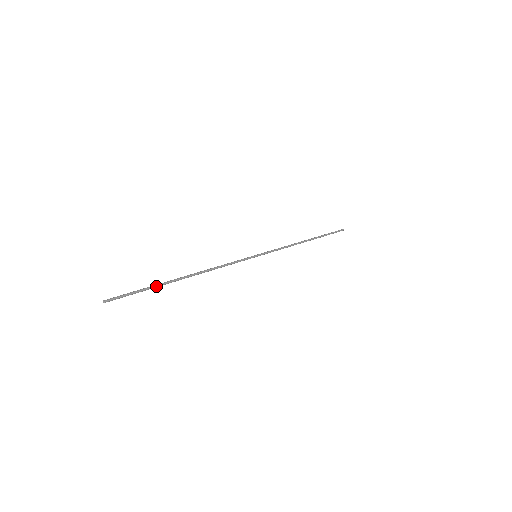
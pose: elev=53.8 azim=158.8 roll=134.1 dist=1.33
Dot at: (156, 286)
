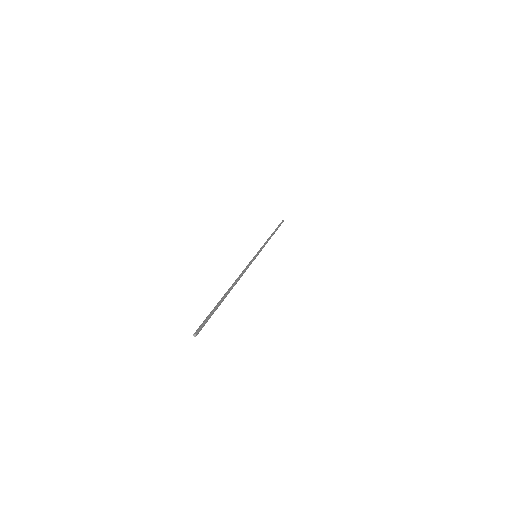
Dot at: (218, 305)
